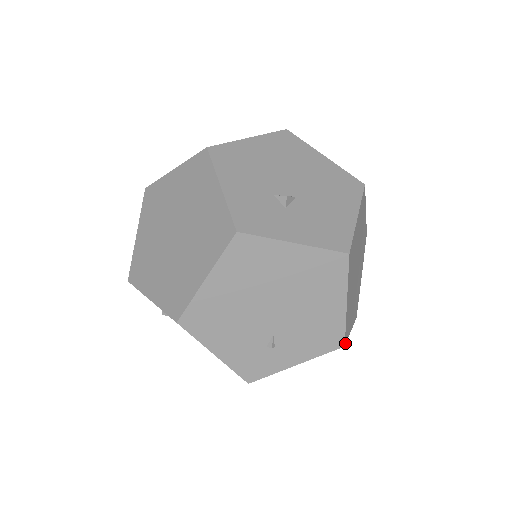
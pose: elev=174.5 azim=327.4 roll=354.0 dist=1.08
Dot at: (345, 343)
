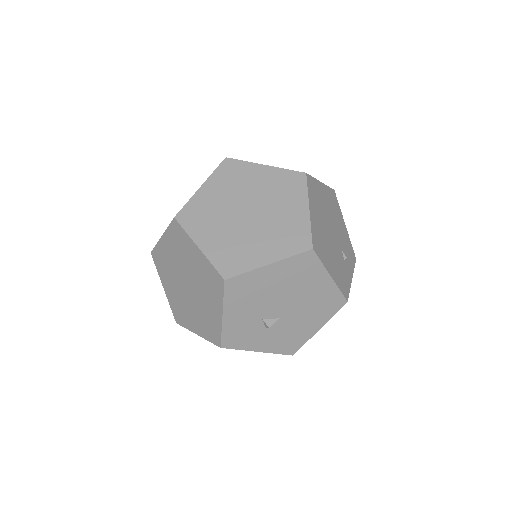
Dot at: occluded
